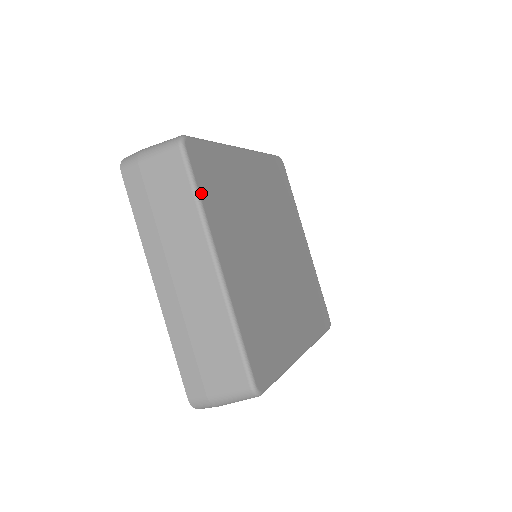
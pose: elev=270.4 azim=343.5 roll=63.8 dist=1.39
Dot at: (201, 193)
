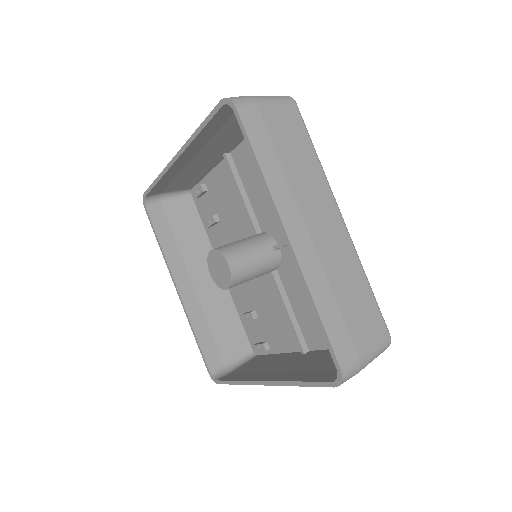
Dot at: occluded
